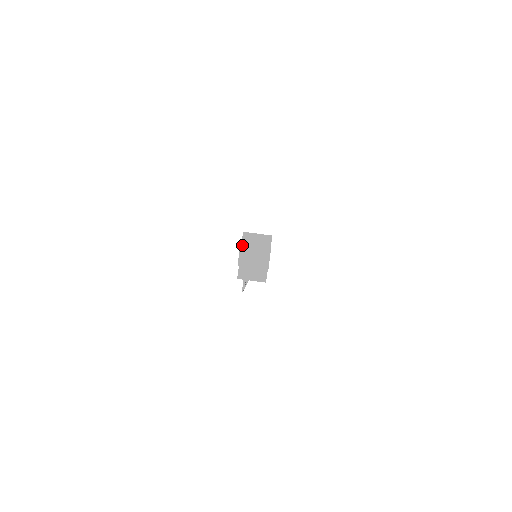
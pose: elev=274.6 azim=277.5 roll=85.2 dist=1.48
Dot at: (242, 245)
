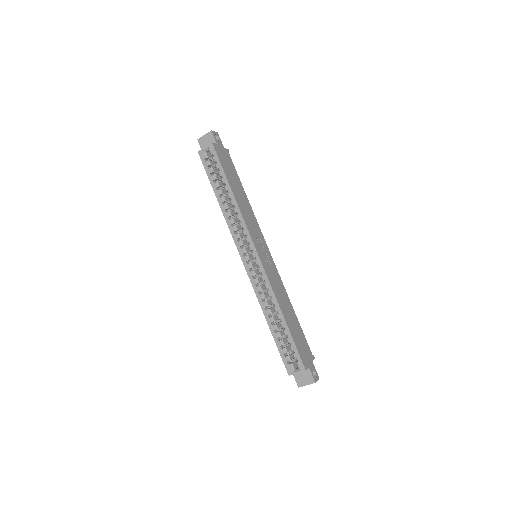
Dot at: occluded
